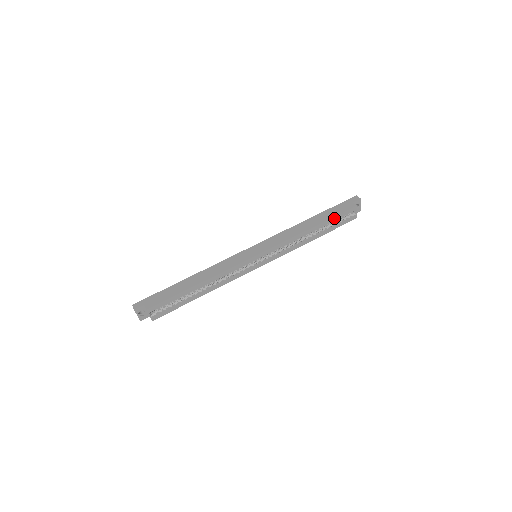
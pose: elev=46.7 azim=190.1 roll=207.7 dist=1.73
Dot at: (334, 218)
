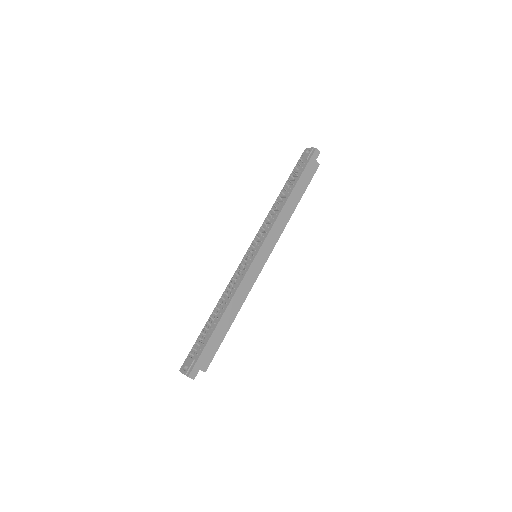
Dot at: (306, 186)
